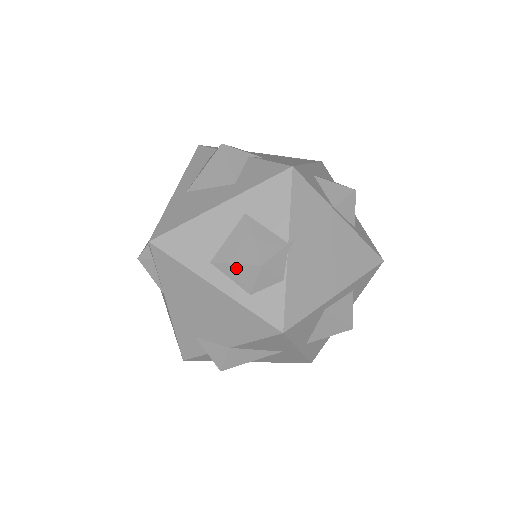
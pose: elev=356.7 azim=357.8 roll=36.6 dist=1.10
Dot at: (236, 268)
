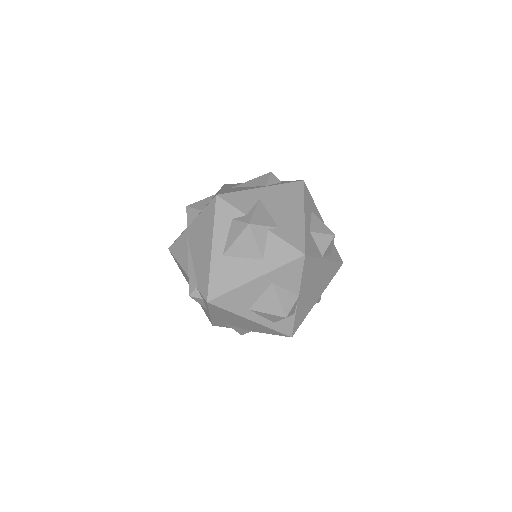
Dot at: (267, 315)
